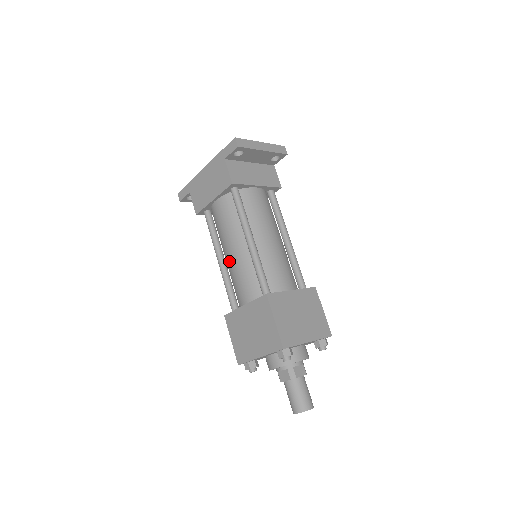
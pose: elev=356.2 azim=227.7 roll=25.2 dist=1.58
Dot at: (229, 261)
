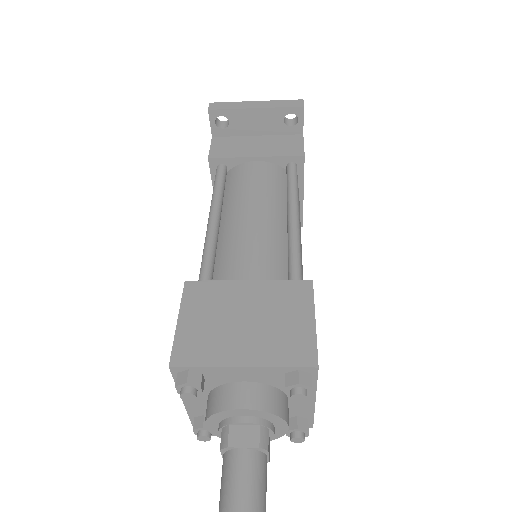
Dot at: occluded
